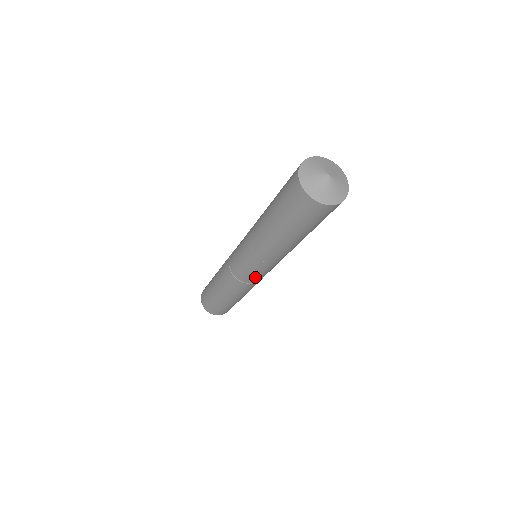
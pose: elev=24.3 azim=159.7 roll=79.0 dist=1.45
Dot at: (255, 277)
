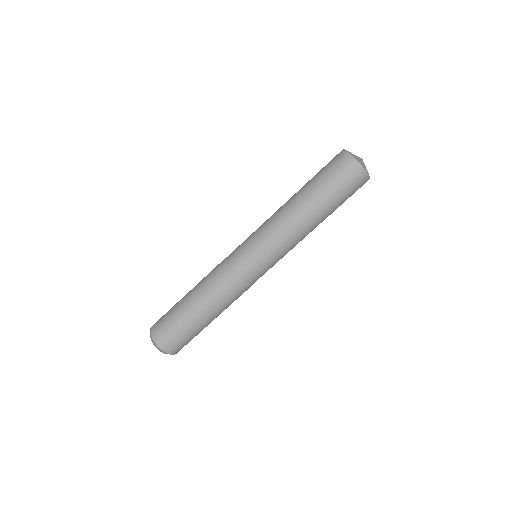
Dot at: (247, 260)
